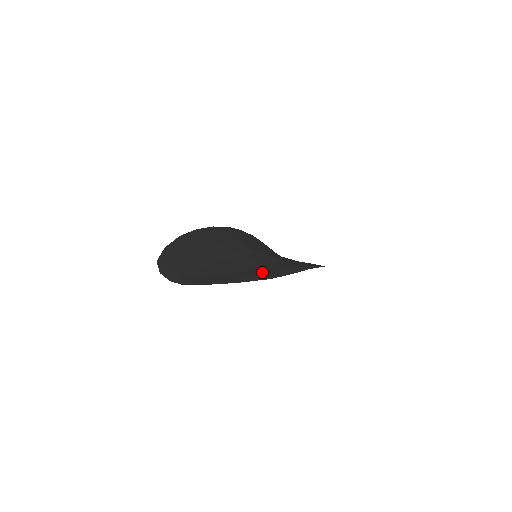
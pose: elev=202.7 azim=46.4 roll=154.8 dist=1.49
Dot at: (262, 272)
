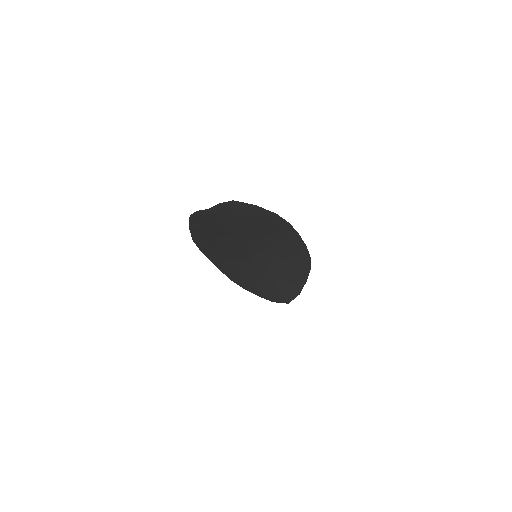
Dot at: (267, 220)
